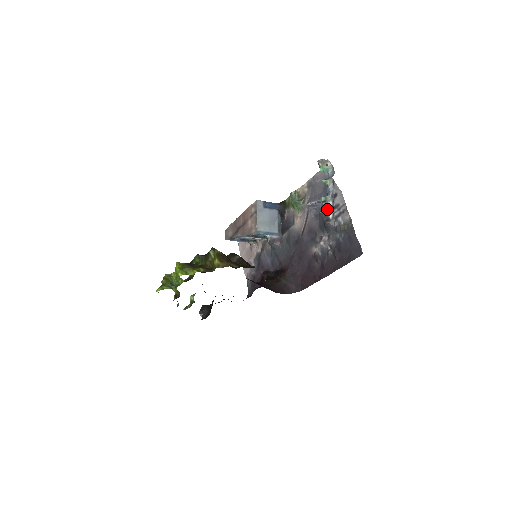
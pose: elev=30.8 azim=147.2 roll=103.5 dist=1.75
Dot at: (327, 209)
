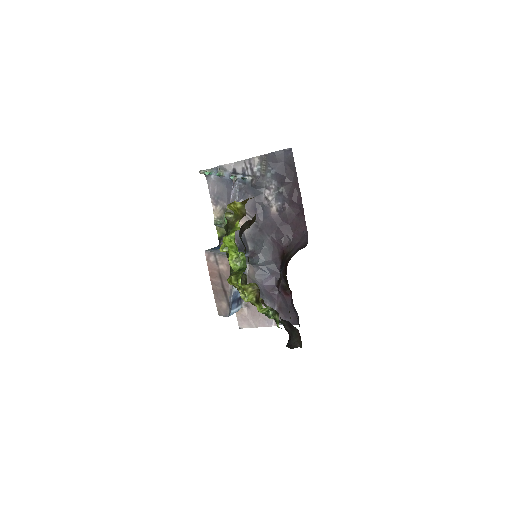
Dot at: (242, 178)
